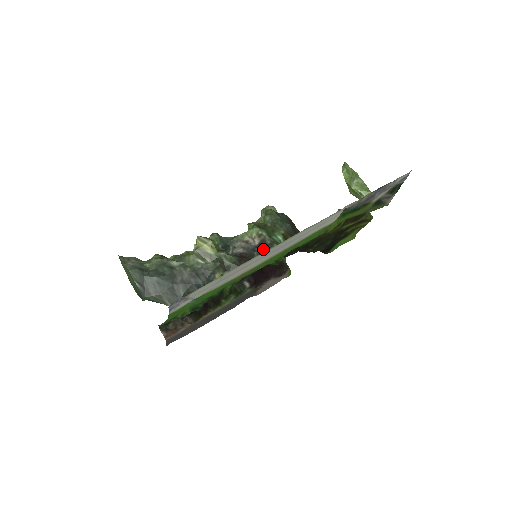
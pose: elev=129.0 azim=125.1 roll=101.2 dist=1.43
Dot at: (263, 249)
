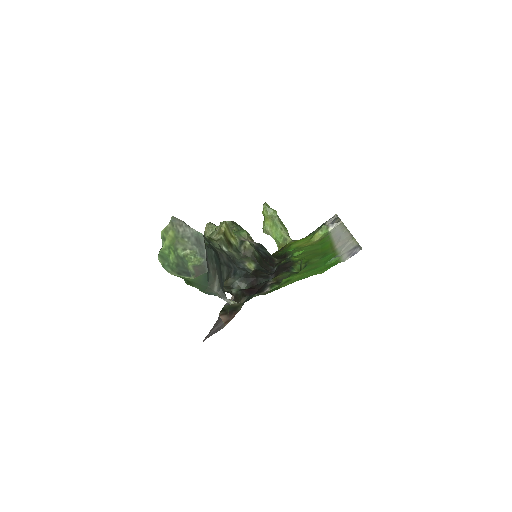
Dot at: (264, 250)
